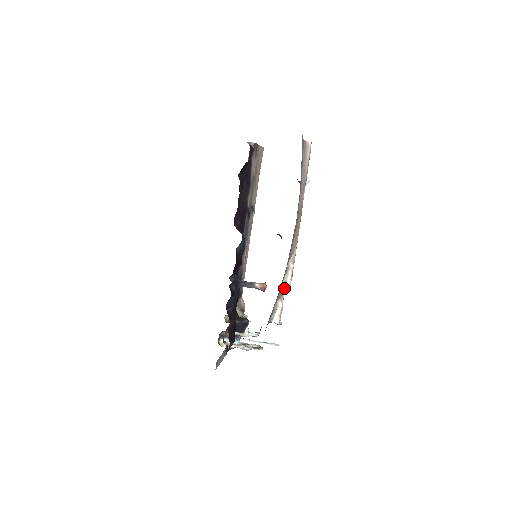
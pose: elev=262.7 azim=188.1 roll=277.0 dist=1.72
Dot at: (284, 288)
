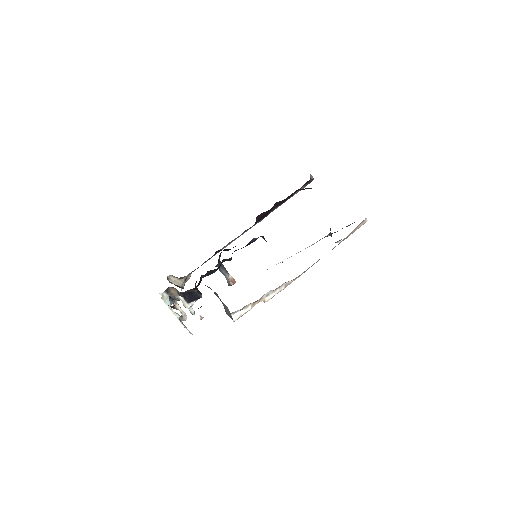
Dot at: (263, 298)
